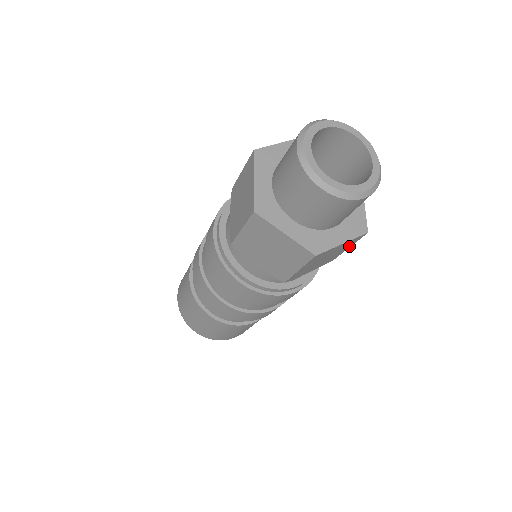
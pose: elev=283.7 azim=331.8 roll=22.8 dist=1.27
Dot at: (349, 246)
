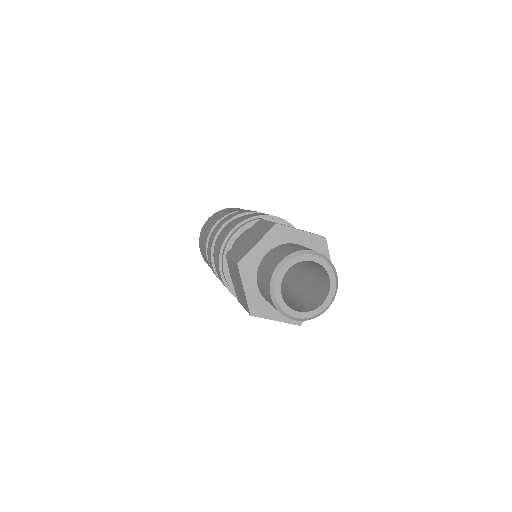
Dot at: occluded
